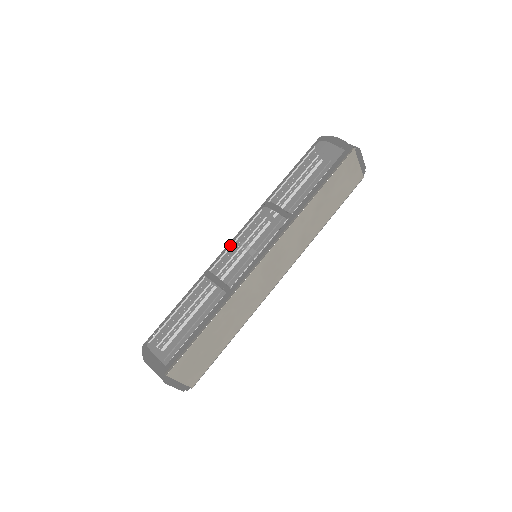
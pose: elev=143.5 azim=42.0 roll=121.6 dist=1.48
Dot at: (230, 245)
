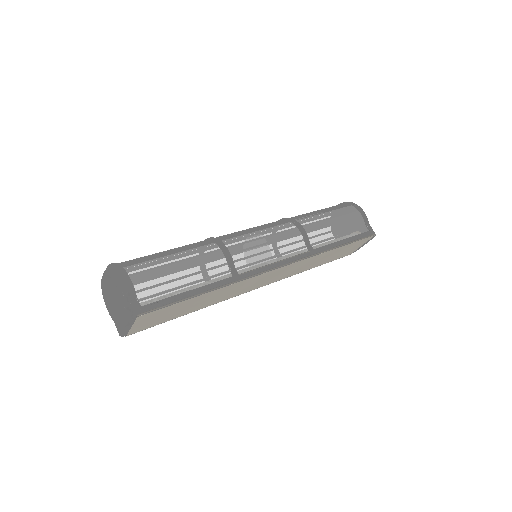
Dot at: (250, 232)
